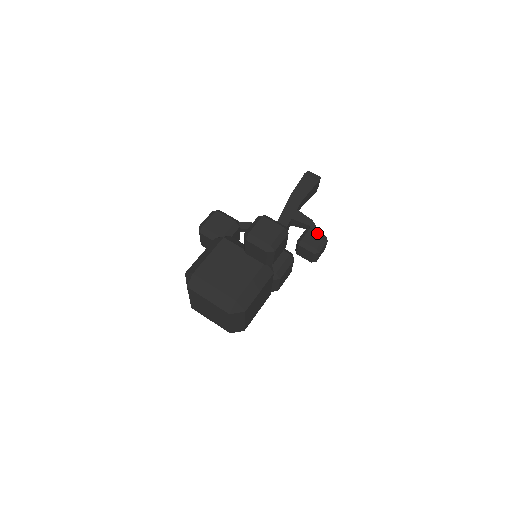
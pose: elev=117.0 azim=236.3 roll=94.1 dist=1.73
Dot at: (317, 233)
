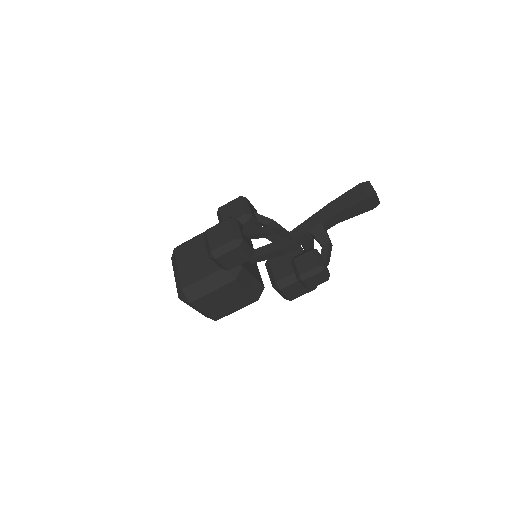
Dot at: (314, 258)
